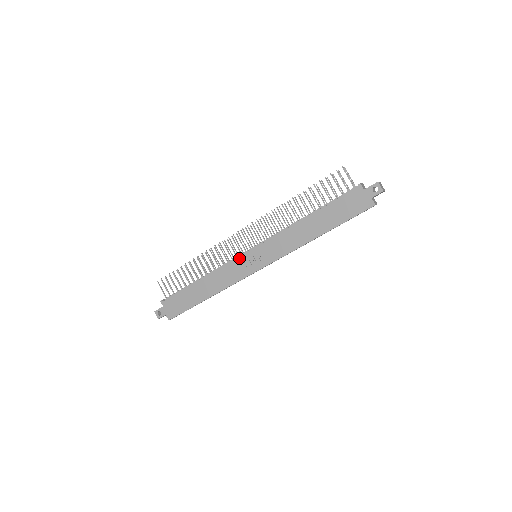
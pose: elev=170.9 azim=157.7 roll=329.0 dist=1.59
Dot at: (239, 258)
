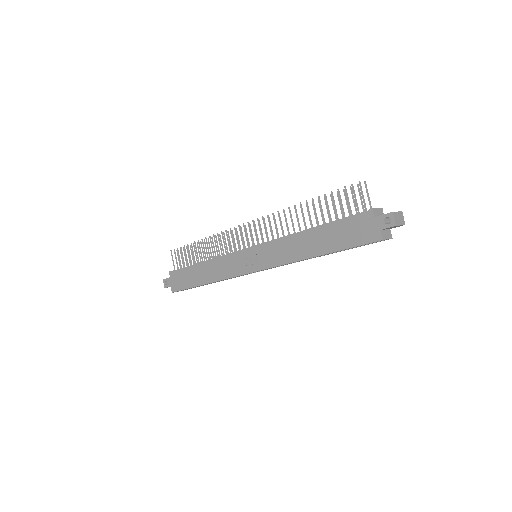
Dot at: (238, 253)
